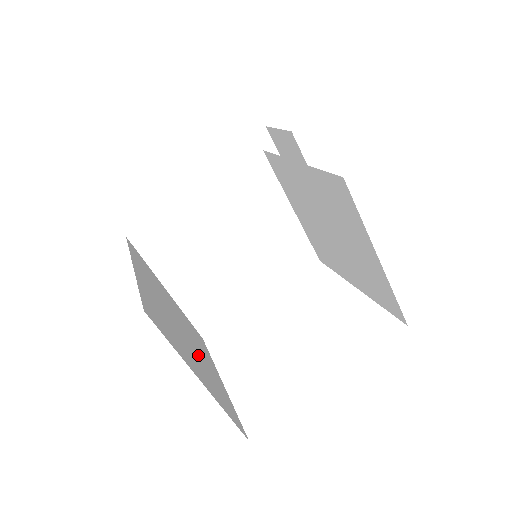
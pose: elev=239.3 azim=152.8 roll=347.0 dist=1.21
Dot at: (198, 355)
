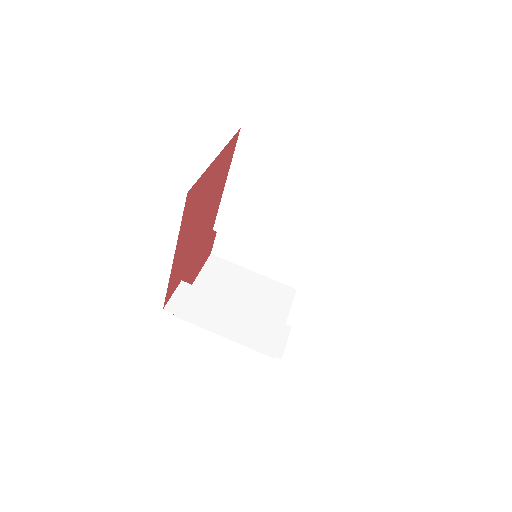
Dot at: occluded
